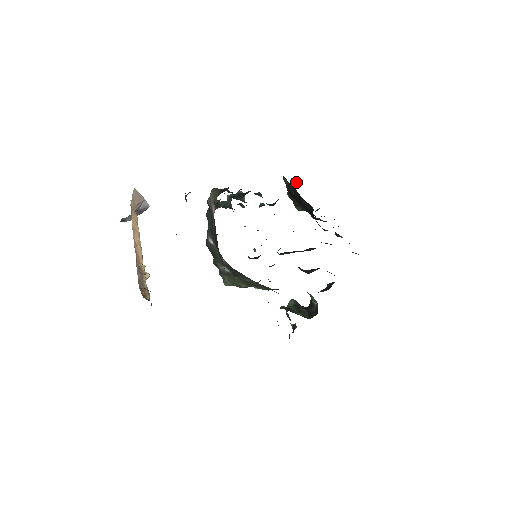
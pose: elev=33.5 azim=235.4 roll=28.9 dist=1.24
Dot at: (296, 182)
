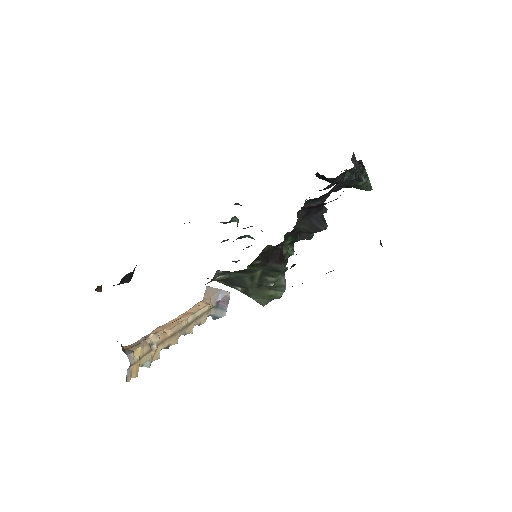
Dot at: occluded
